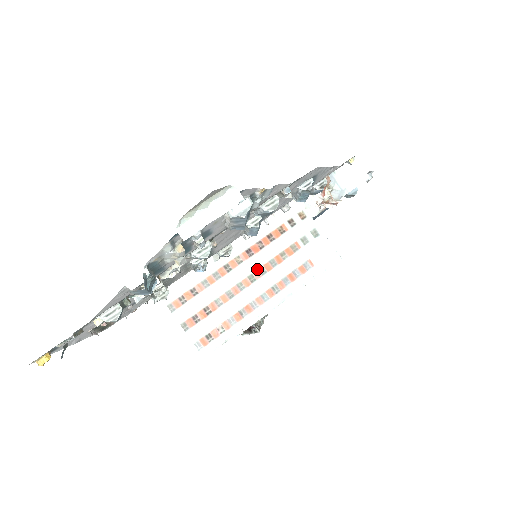
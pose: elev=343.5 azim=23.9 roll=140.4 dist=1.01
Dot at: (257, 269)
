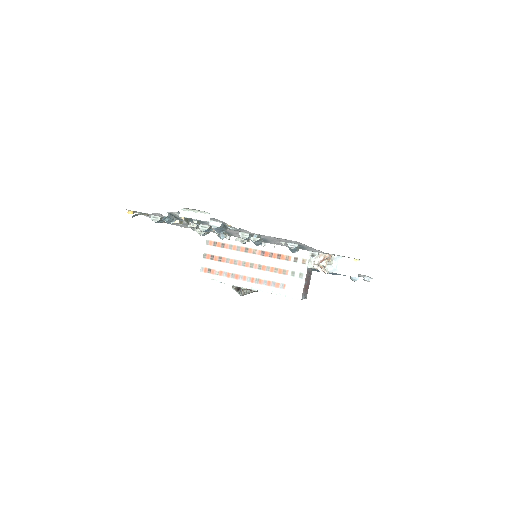
Dot at: (258, 264)
